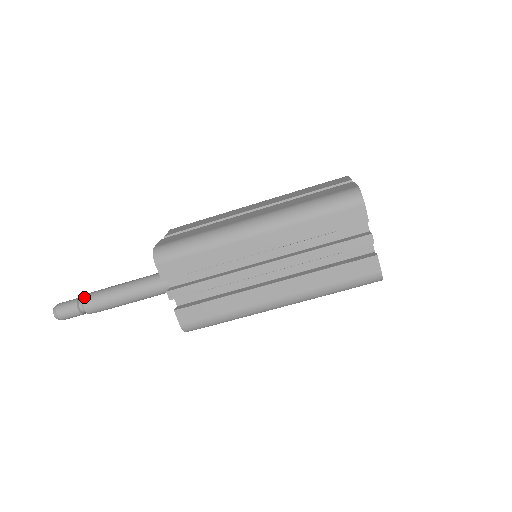
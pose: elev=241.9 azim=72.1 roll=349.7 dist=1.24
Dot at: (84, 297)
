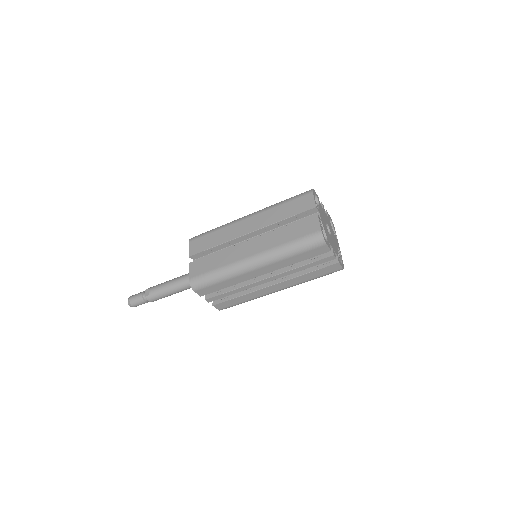
Dot at: (146, 295)
